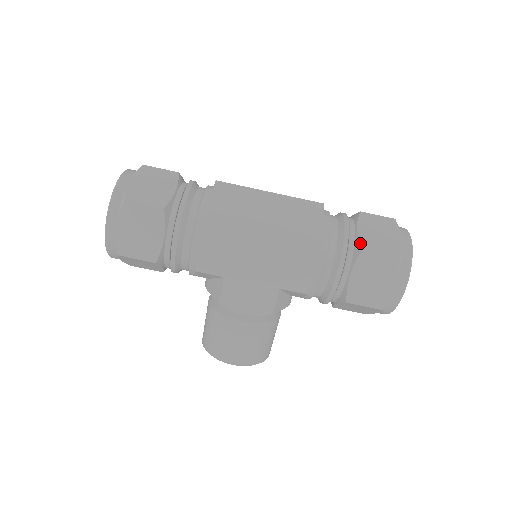
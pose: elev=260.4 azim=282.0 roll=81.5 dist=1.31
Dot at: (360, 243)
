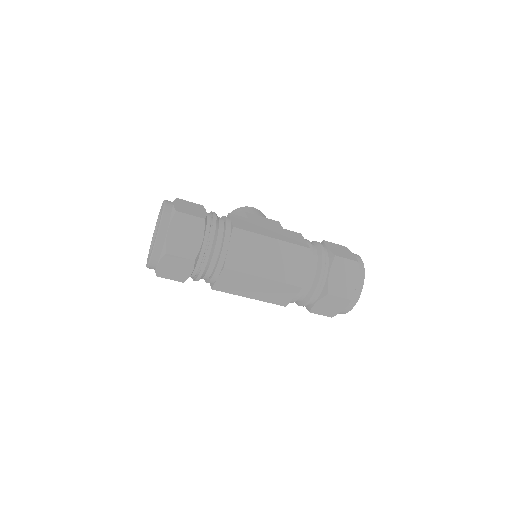
Dot at: (311, 310)
